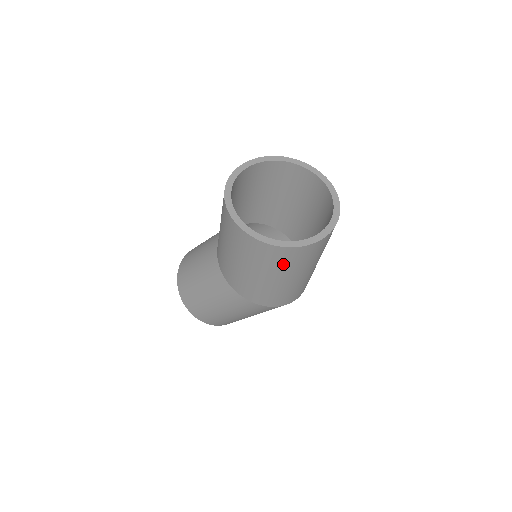
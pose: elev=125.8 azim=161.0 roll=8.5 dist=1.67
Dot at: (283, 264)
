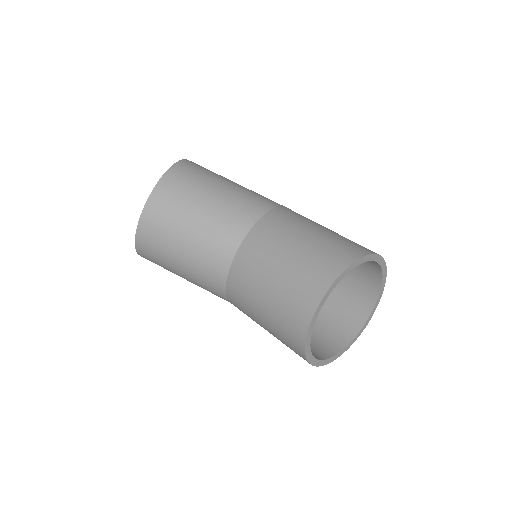
Dot at: occluded
